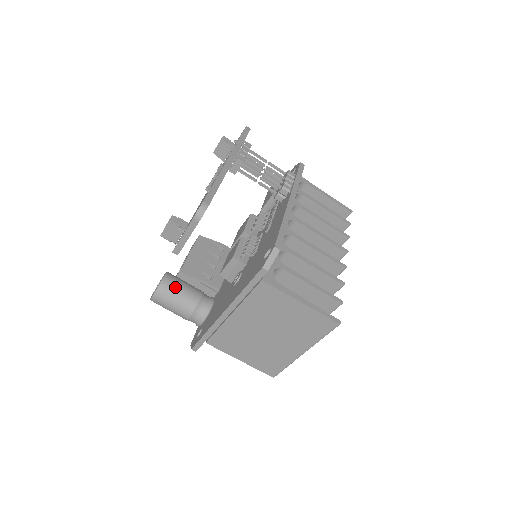
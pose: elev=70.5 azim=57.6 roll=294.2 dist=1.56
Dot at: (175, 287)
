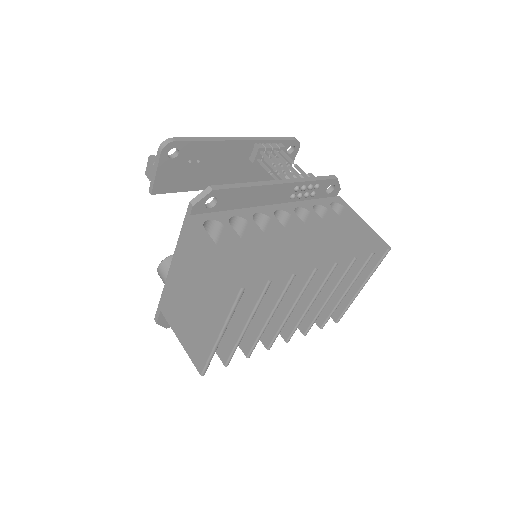
Dot at: occluded
